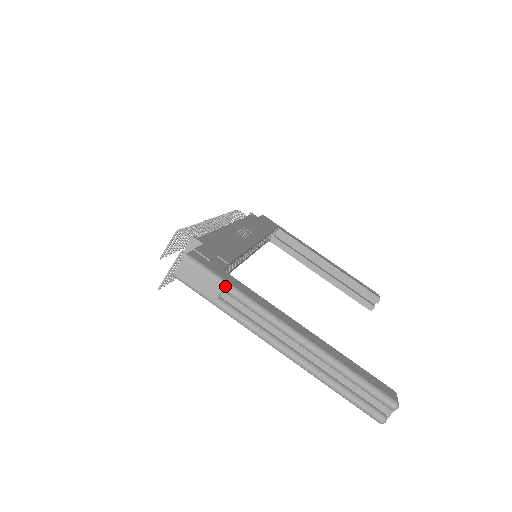
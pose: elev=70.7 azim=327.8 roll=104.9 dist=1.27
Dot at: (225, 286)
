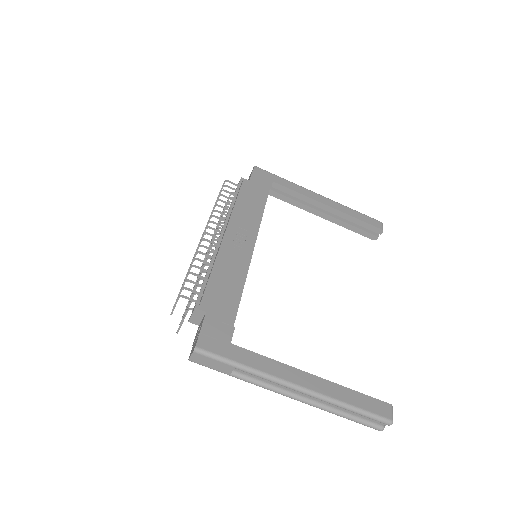
Dot at: (235, 367)
